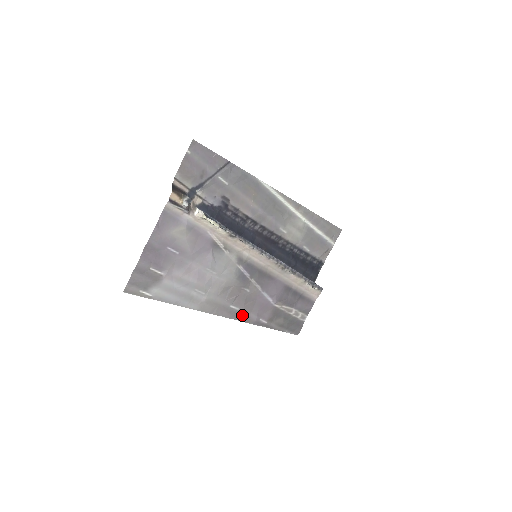
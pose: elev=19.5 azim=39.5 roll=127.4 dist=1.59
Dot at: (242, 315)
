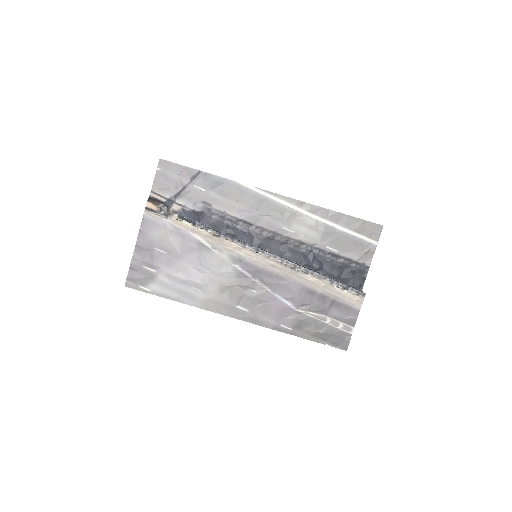
Dot at: (255, 318)
